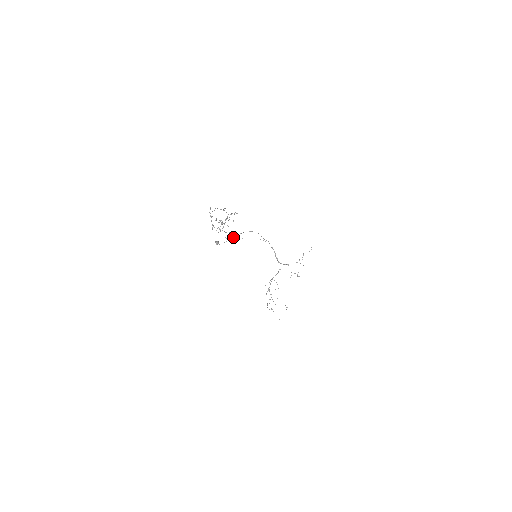
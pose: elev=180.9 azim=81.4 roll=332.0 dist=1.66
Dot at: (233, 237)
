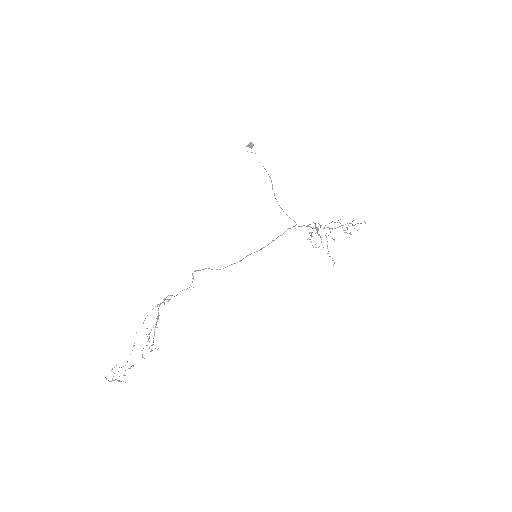
Dot at: (259, 162)
